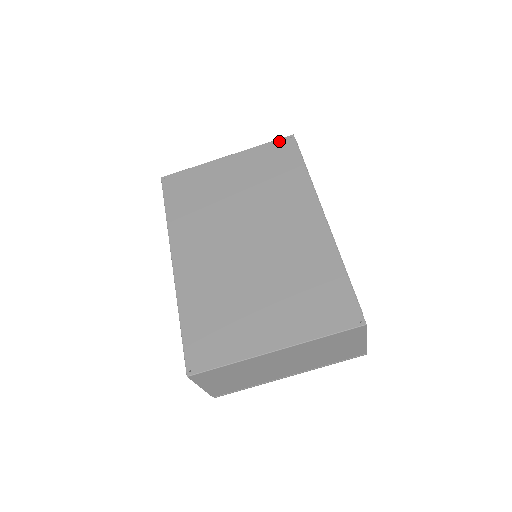
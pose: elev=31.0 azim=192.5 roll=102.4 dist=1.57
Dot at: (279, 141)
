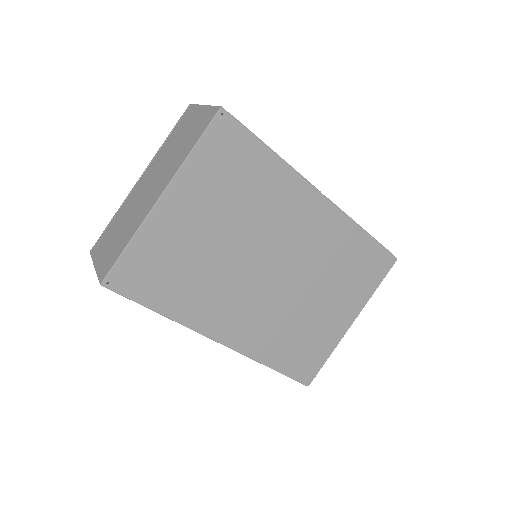
Dot at: (212, 130)
